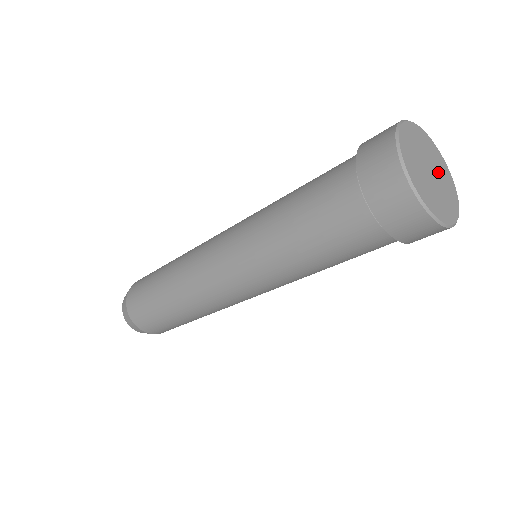
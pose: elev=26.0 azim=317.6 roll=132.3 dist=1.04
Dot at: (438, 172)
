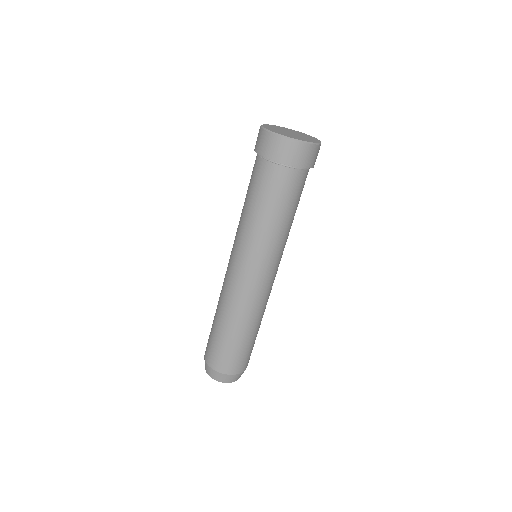
Dot at: (300, 135)
